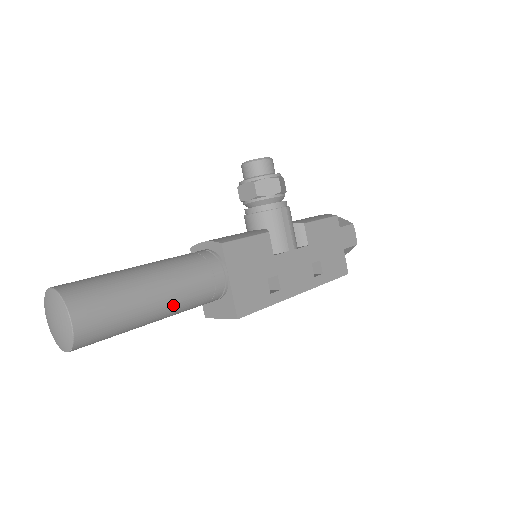
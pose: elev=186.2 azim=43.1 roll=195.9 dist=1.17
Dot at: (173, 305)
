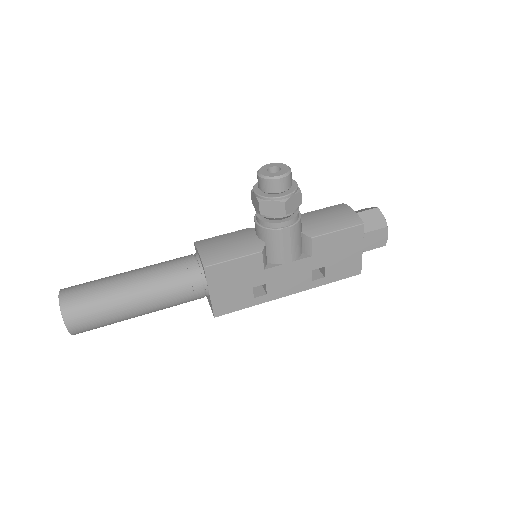
Dot at: (153, 311)
